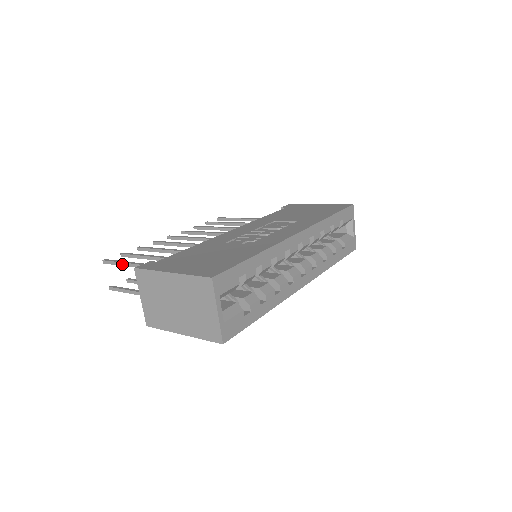
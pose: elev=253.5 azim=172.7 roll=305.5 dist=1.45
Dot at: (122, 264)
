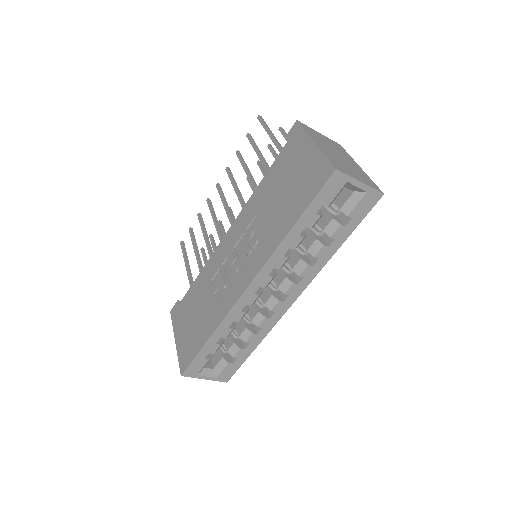
Dot at: (185, 259)
